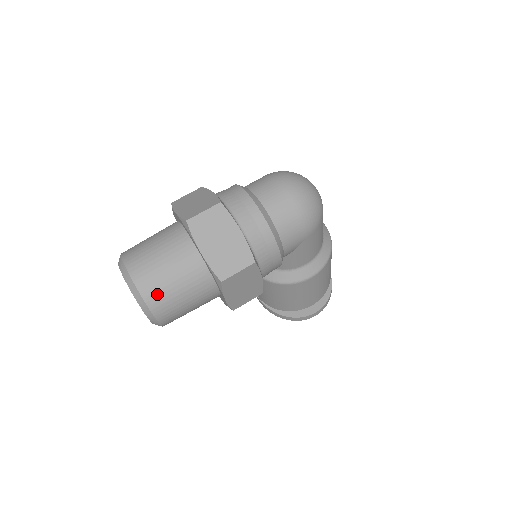
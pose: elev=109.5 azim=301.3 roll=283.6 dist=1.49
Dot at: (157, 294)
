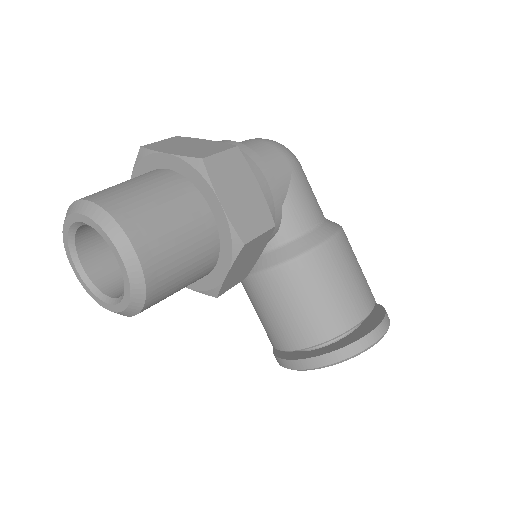
Dot at: (119, 200)
